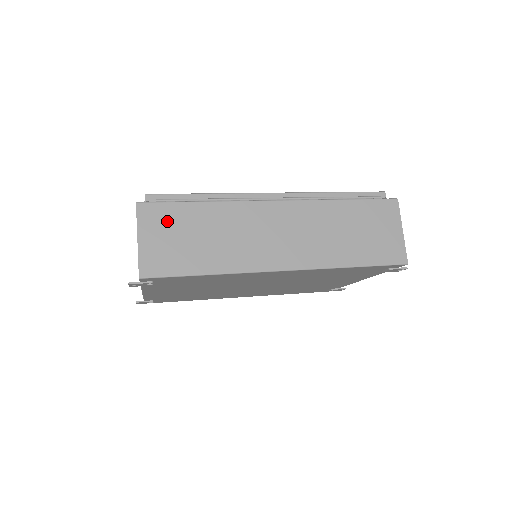
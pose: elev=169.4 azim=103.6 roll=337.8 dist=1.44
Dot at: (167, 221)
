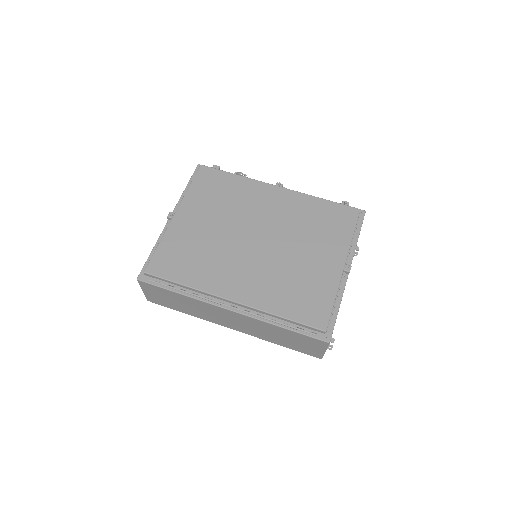
Dot at: (157, 291)
